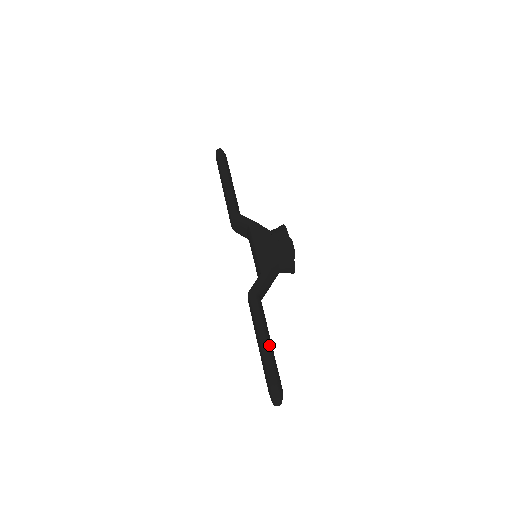
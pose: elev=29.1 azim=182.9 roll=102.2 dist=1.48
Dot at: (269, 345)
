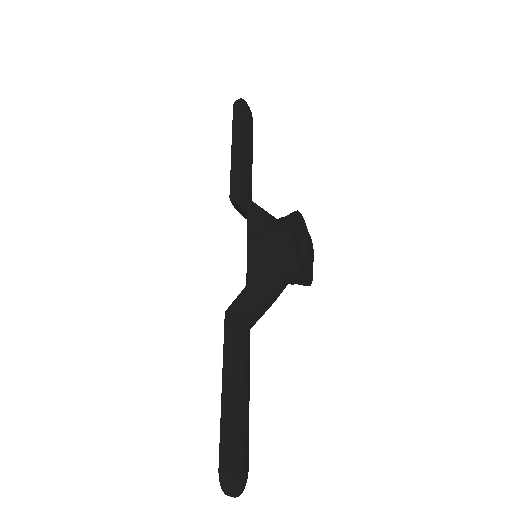
Dot at: (233, 400)
